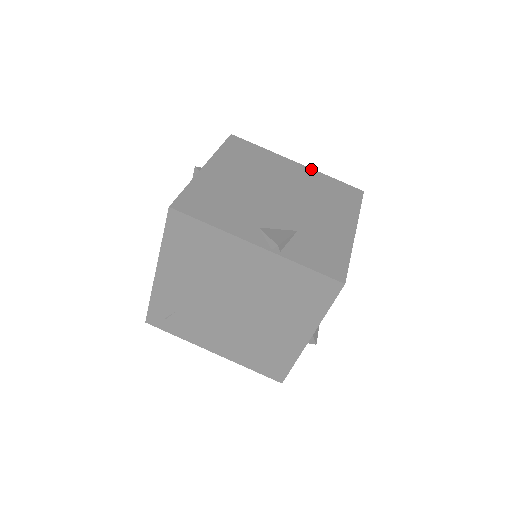
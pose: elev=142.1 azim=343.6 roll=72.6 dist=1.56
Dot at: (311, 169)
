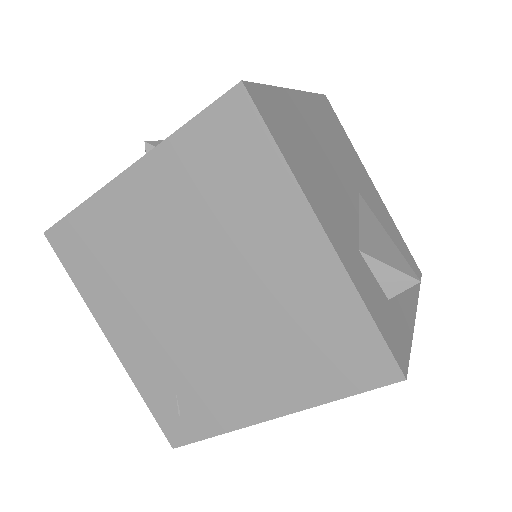
Dot at: occluded
